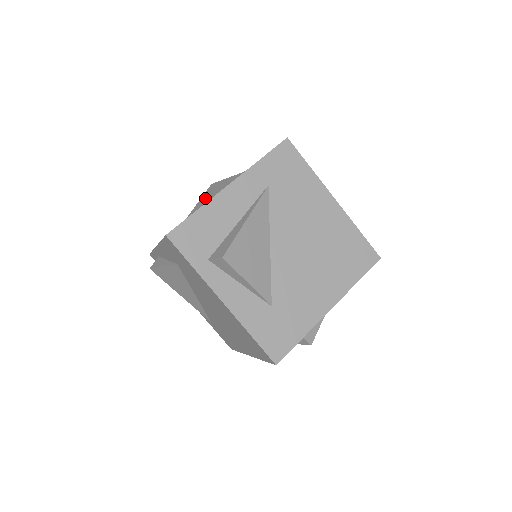
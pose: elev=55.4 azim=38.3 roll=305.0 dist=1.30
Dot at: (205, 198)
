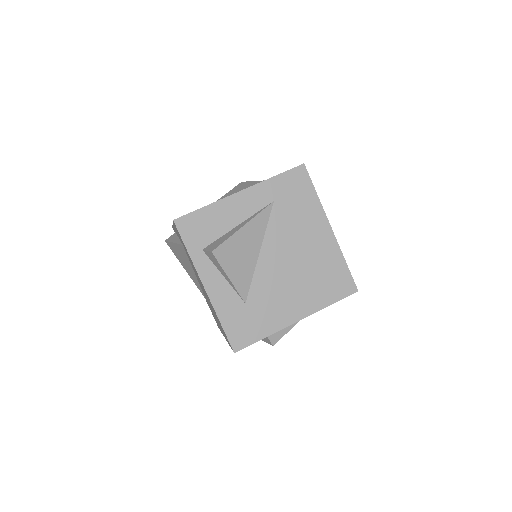
Dot at: (231, 193)
